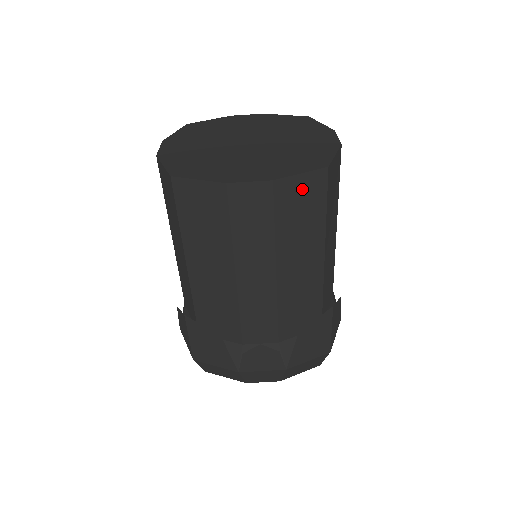
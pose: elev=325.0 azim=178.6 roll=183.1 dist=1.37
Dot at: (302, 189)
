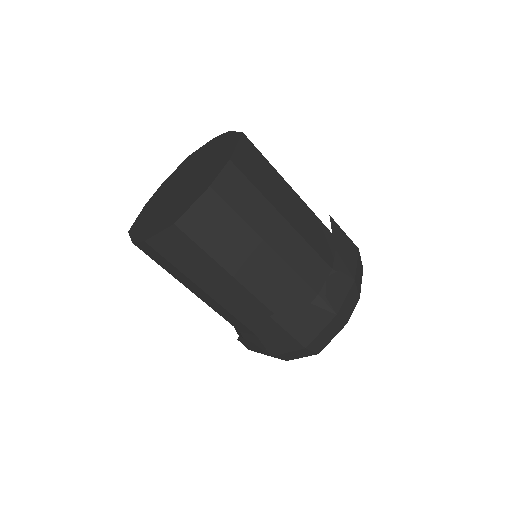
Dot at: (170, 241)
